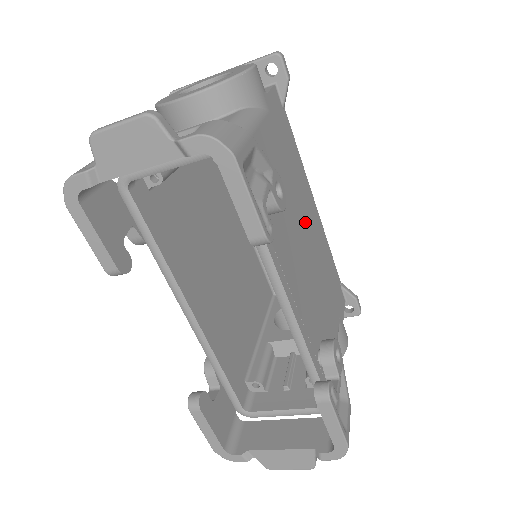
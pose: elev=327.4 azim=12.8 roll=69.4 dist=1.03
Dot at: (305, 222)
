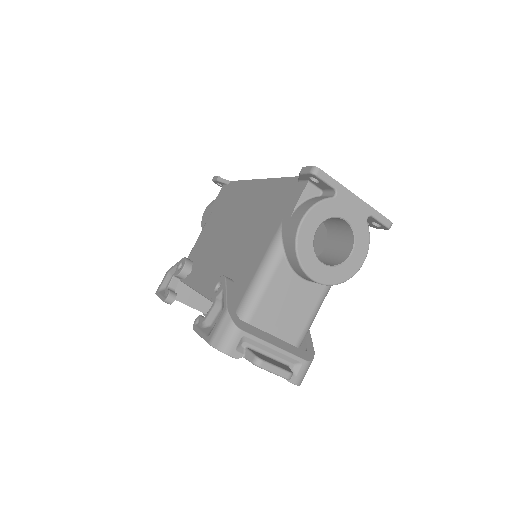
Dot at: occluded
